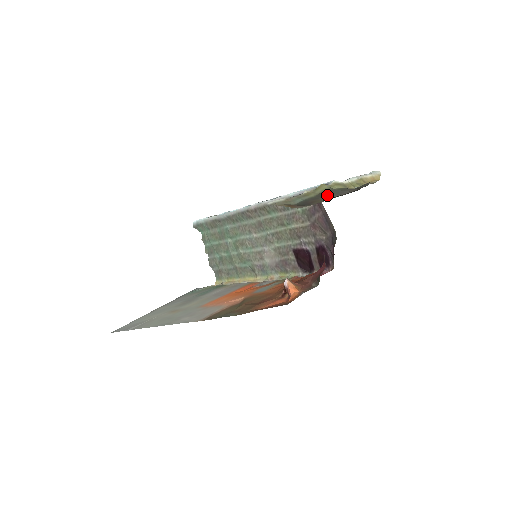
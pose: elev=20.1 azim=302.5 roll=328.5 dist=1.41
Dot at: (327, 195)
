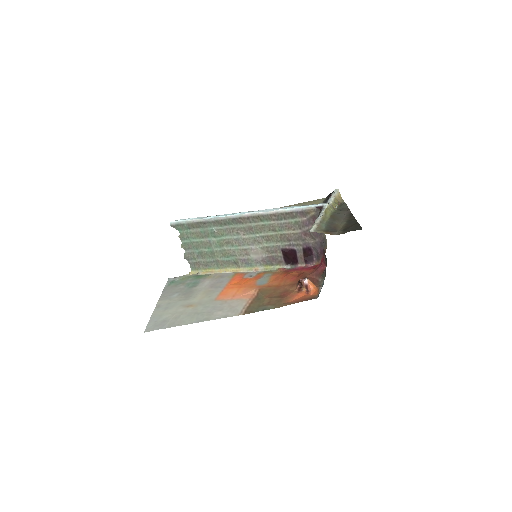
Dot at: (337, 220)
